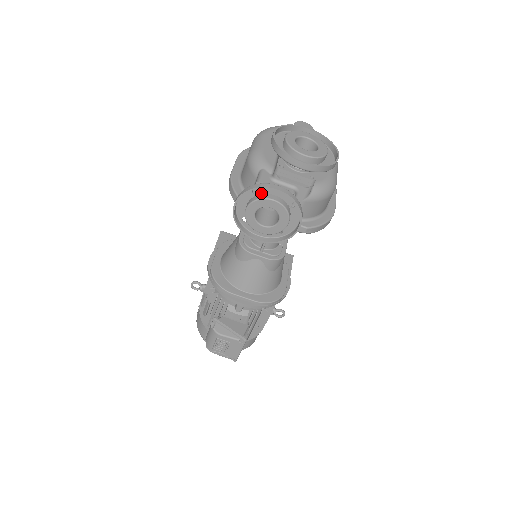
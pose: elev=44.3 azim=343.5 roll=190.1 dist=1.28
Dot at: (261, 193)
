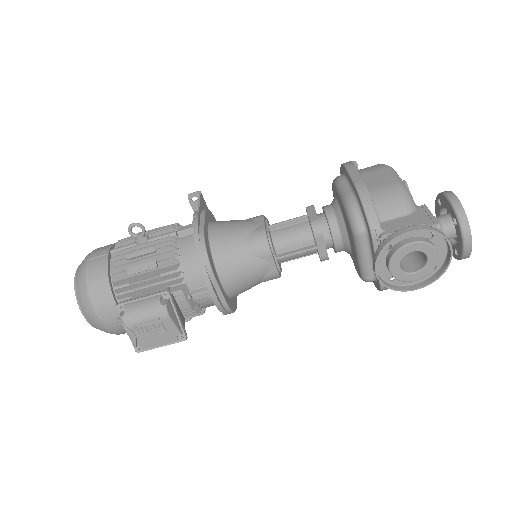
Dot at: (431, 240)
